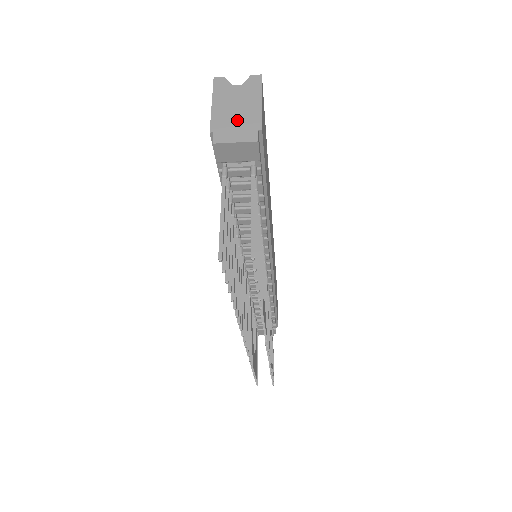
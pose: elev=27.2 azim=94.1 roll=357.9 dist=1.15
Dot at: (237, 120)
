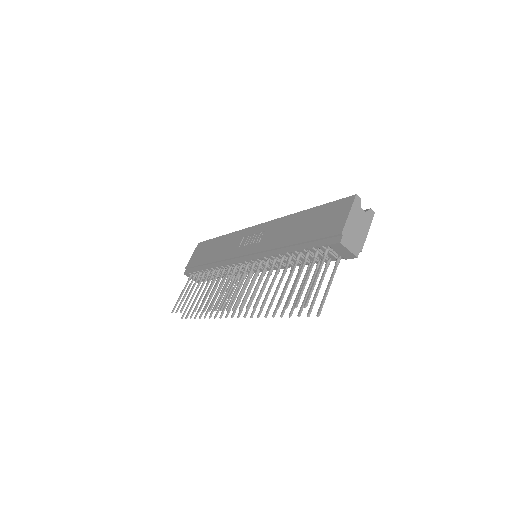
Dot at: (355, 236)
